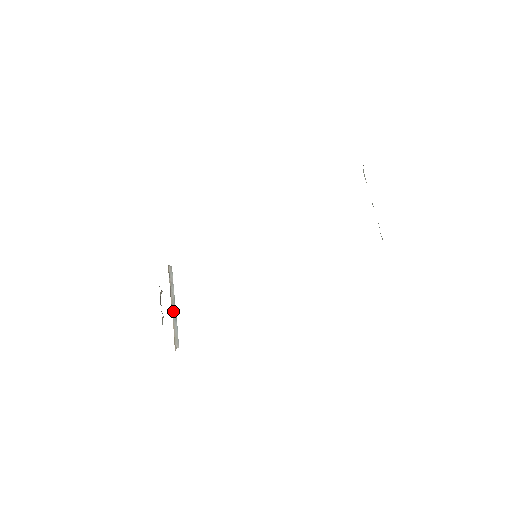
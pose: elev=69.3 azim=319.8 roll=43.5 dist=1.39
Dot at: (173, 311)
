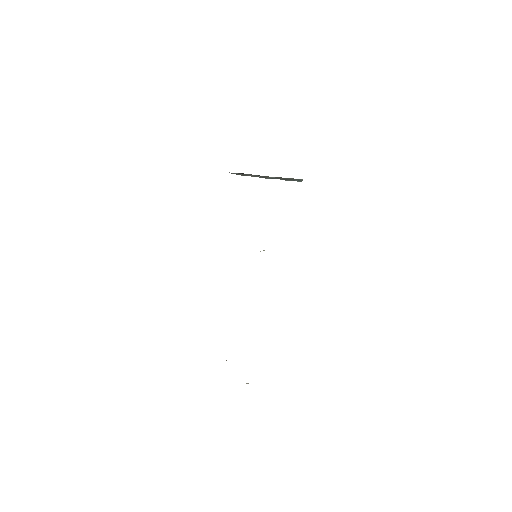
Dot at: occluded
